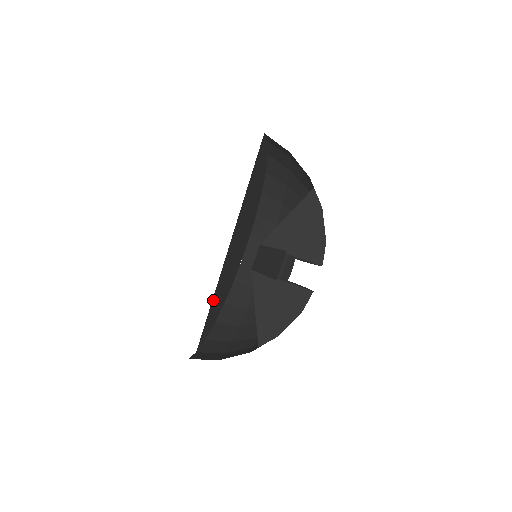
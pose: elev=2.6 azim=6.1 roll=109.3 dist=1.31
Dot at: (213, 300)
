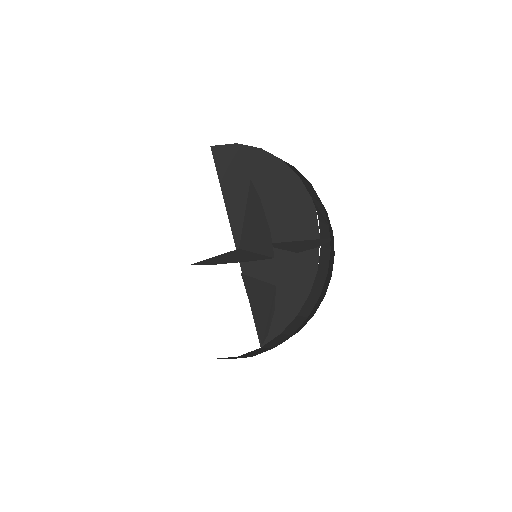
Dot at: occluded
